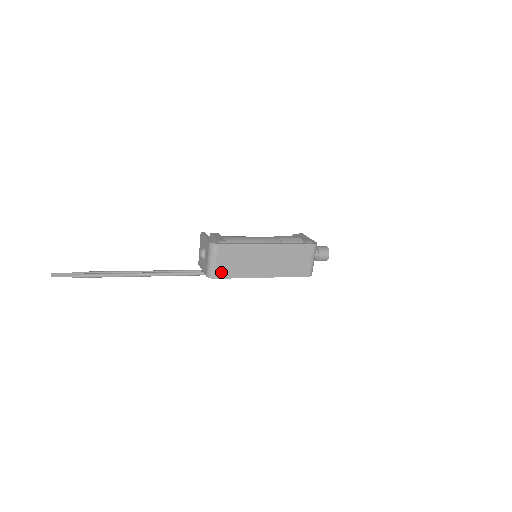
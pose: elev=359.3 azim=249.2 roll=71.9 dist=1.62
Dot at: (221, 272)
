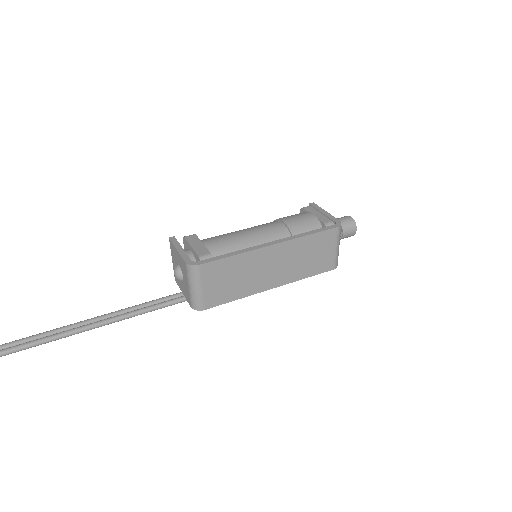
Dot at: (212, 299)
